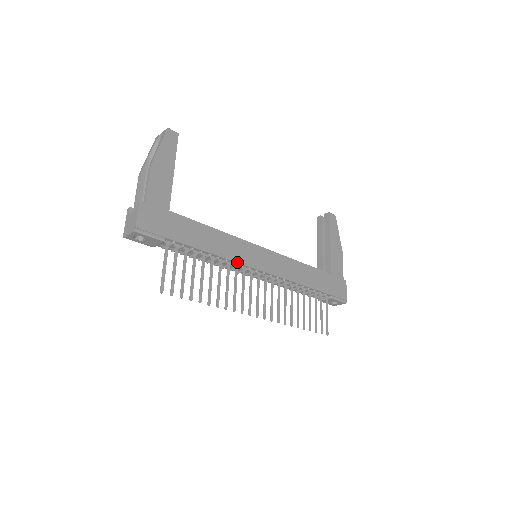
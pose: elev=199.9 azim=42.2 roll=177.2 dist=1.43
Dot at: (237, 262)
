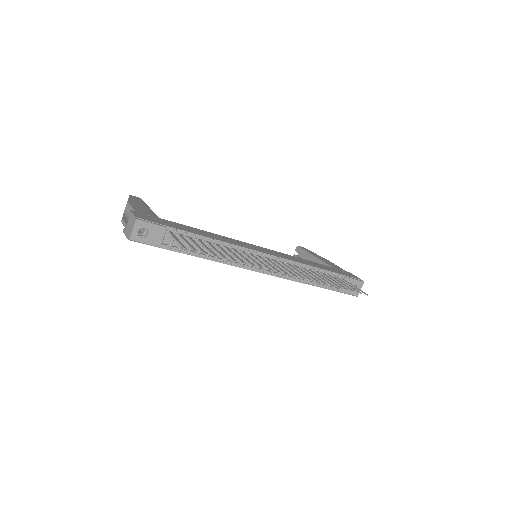
Dot at: (241, 246)
